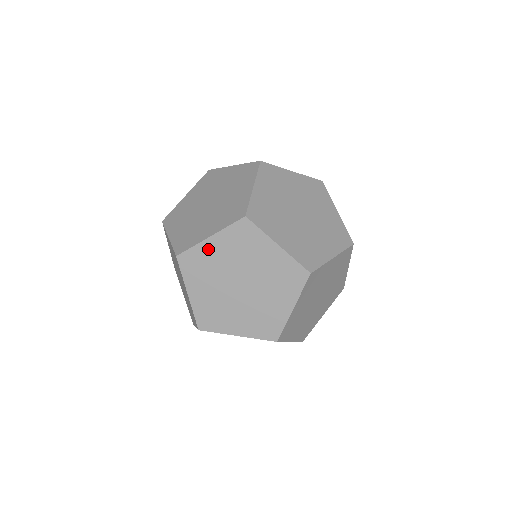
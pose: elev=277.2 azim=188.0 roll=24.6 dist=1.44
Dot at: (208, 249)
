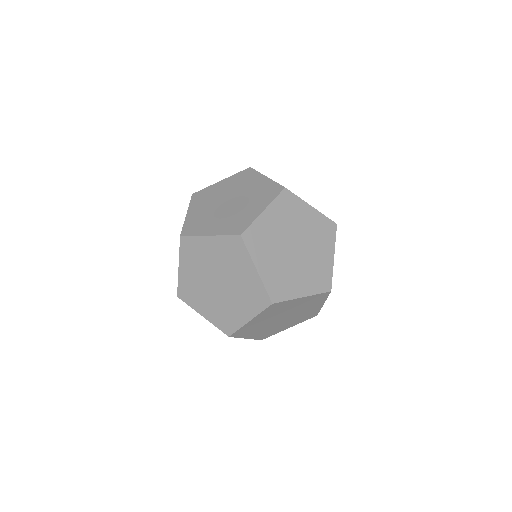
Dot at: (251, 324)
